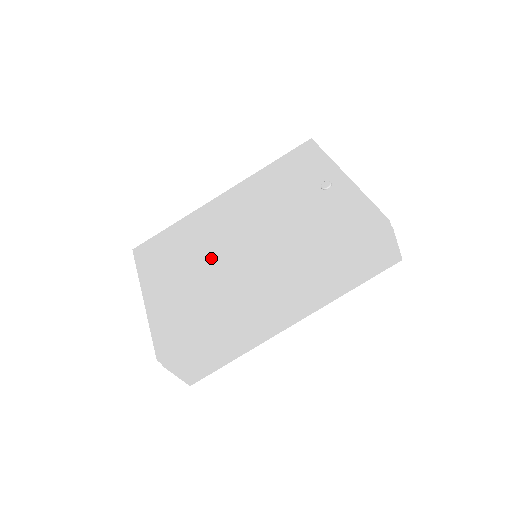
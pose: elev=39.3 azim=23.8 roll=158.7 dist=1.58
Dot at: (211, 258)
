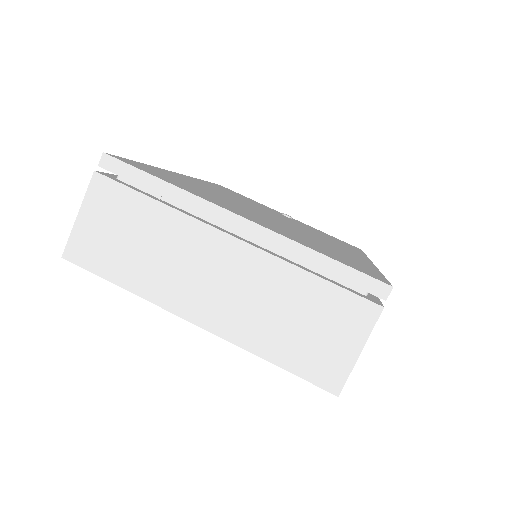
Dot at: (270, 218)
